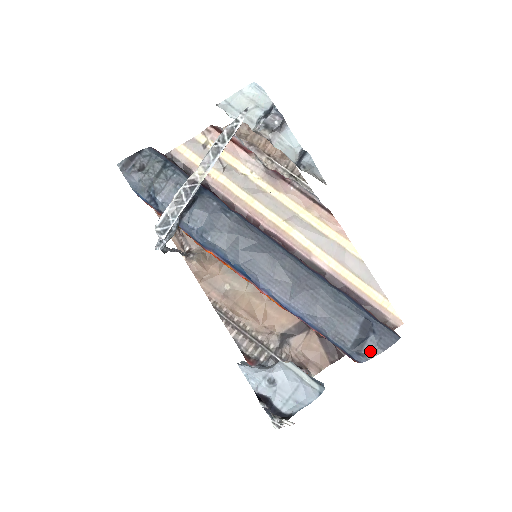
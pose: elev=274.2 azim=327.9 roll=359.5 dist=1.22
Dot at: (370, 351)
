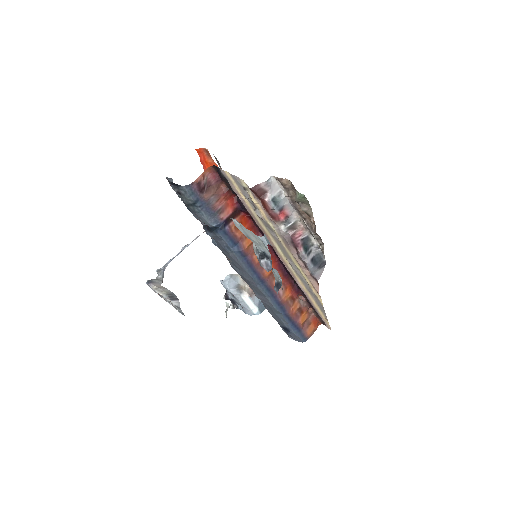
Dot at: (284, 331)
